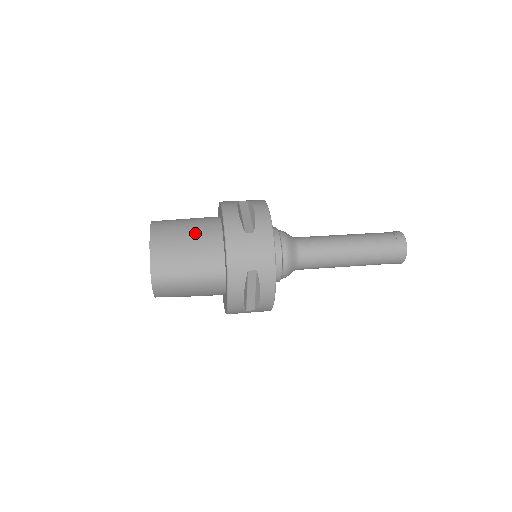
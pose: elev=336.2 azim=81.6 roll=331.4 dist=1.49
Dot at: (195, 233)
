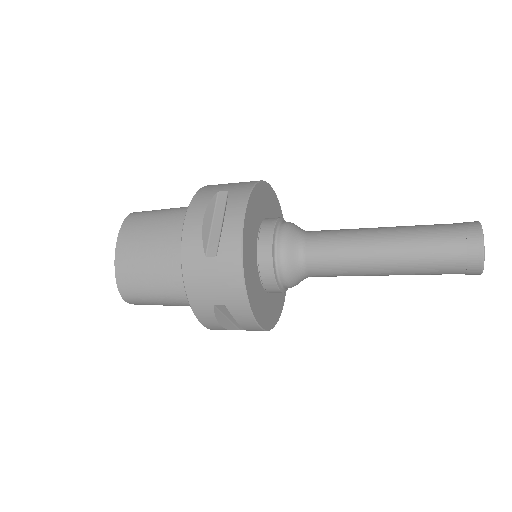
Dot at: (163, 241)
